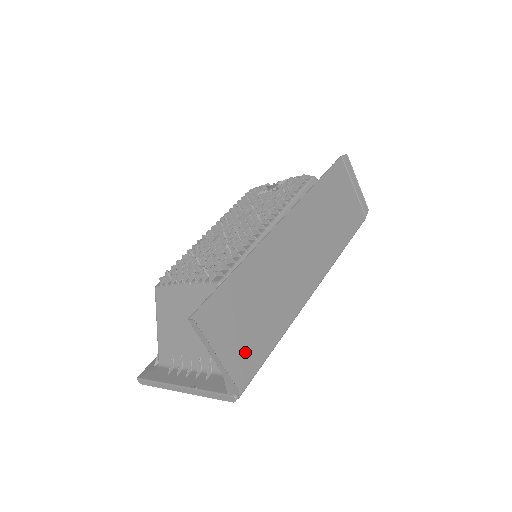
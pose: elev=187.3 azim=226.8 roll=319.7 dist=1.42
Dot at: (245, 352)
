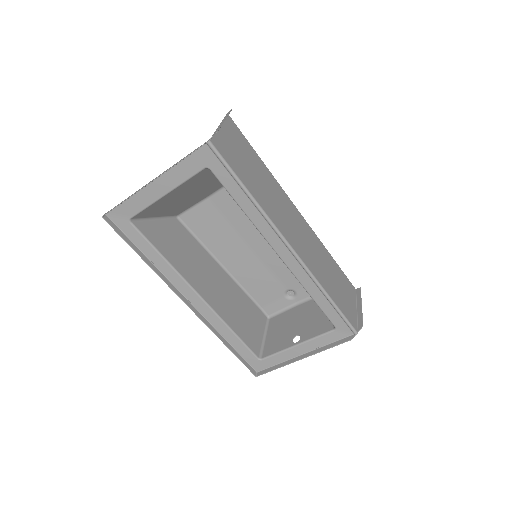
Dot at: (233, 155)
